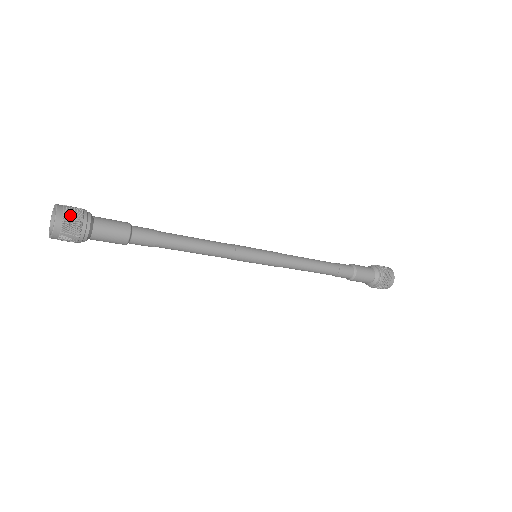
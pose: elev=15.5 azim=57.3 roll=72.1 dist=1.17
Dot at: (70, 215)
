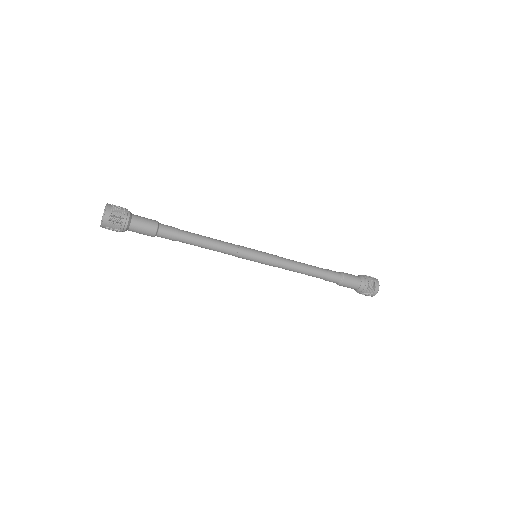
Dot at: (114, 216)
